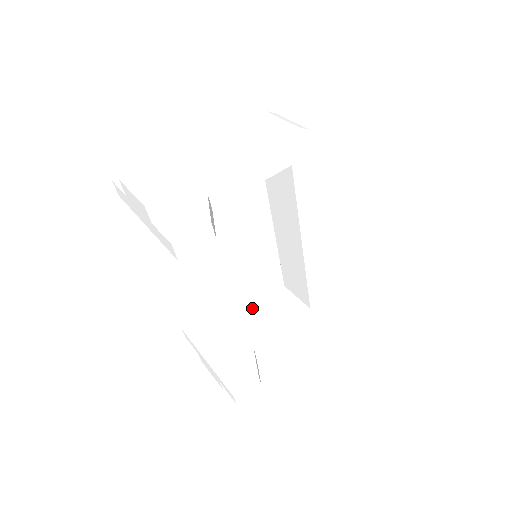
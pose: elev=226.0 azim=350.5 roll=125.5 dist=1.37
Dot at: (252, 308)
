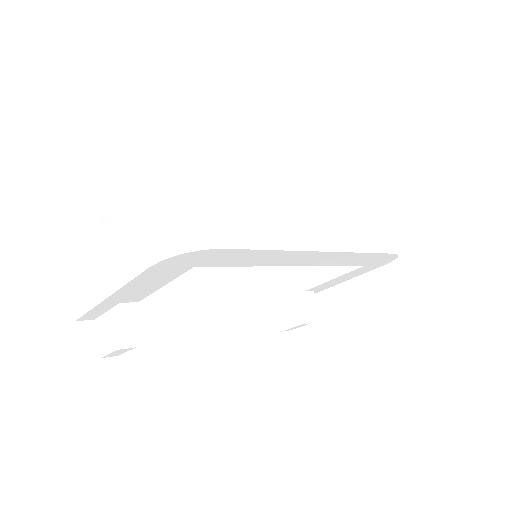
Dot at: occluded
